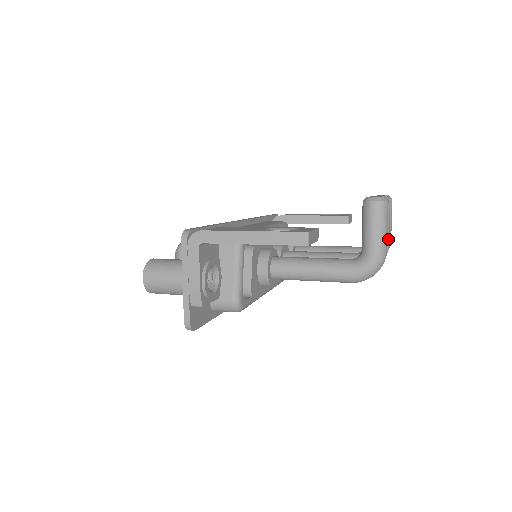
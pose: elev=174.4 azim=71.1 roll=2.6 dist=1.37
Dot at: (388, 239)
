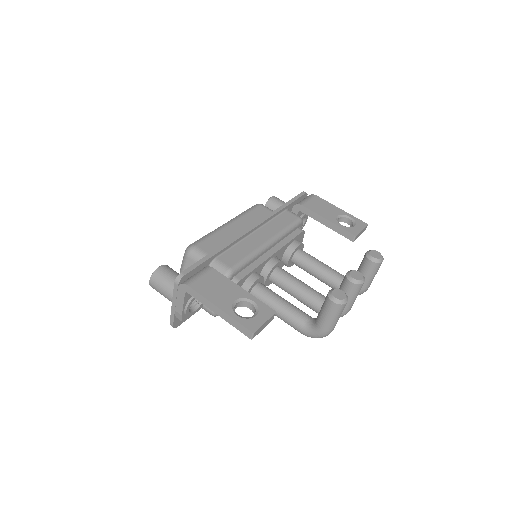
Dot at: (350, 307)
